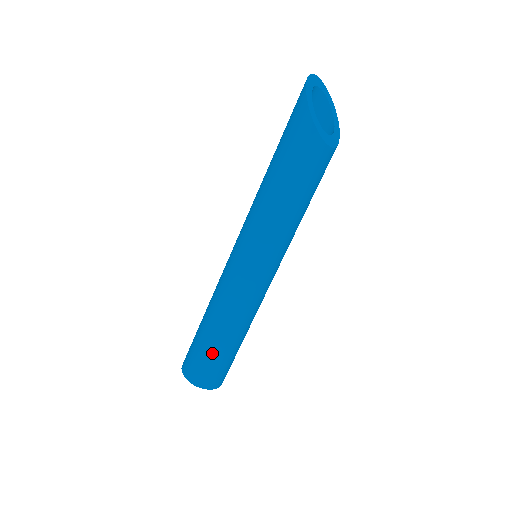
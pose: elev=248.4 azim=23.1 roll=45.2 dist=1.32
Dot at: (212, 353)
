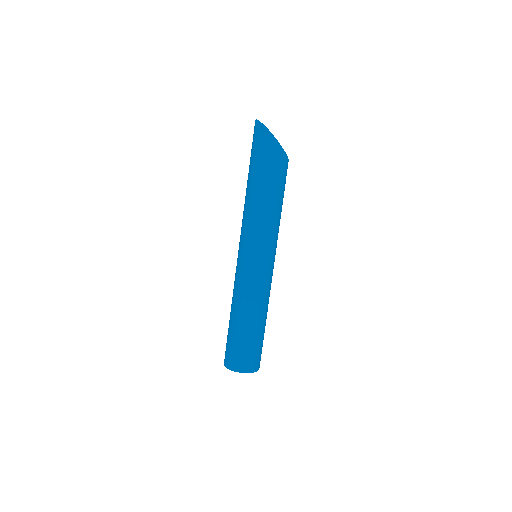
Dot at: (249, 340)
